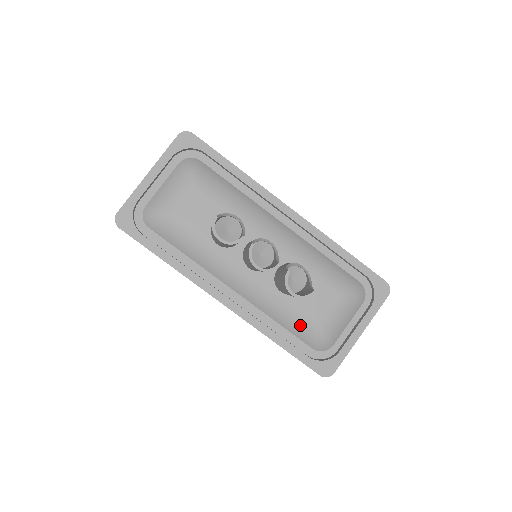
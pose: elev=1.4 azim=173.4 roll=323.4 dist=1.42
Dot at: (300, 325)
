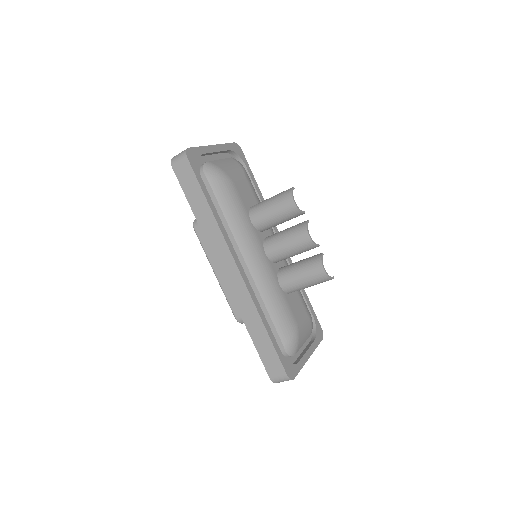
Dot at: (285, 320)
